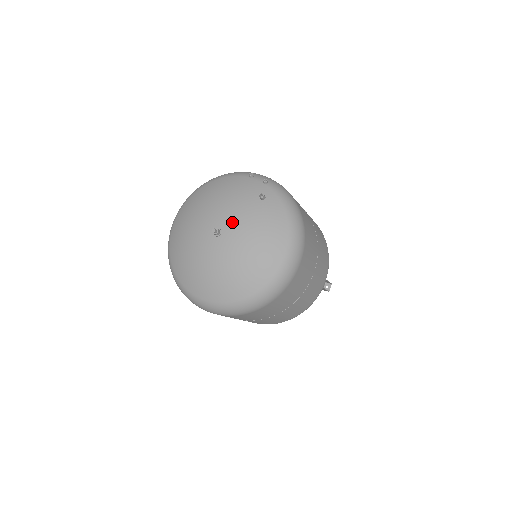
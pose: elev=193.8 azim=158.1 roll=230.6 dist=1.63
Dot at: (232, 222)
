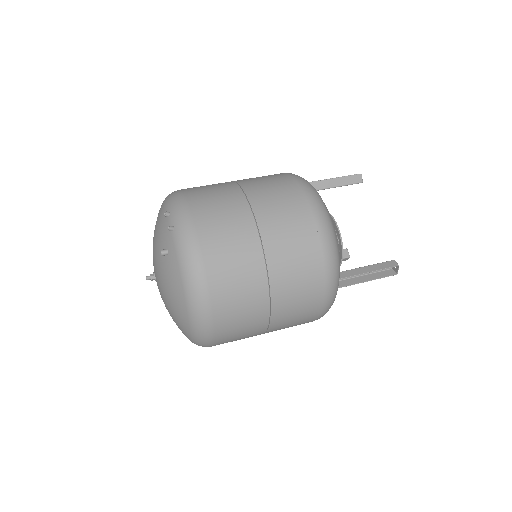
Dot at: (156, 272)
